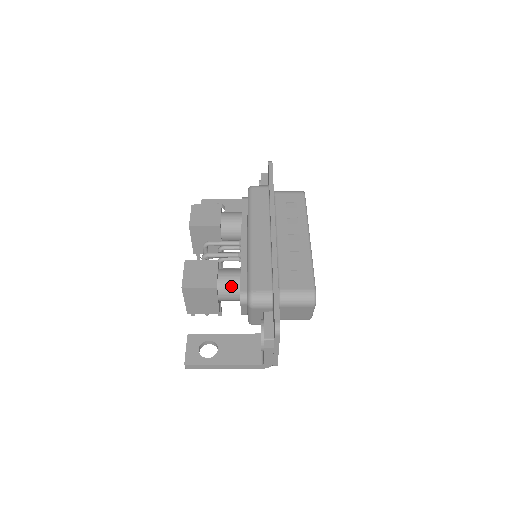
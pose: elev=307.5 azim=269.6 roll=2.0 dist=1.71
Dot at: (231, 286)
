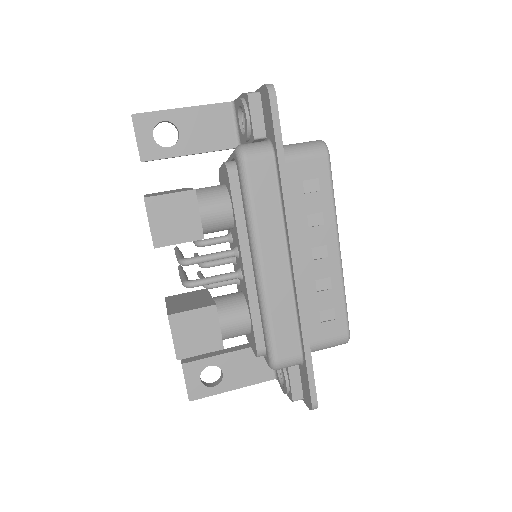
Dot at: (239, 334)
